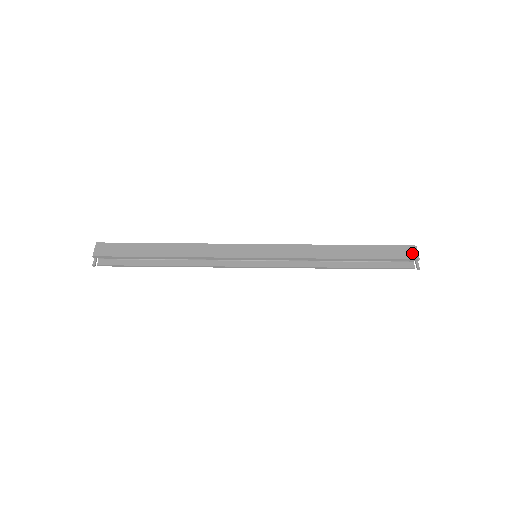
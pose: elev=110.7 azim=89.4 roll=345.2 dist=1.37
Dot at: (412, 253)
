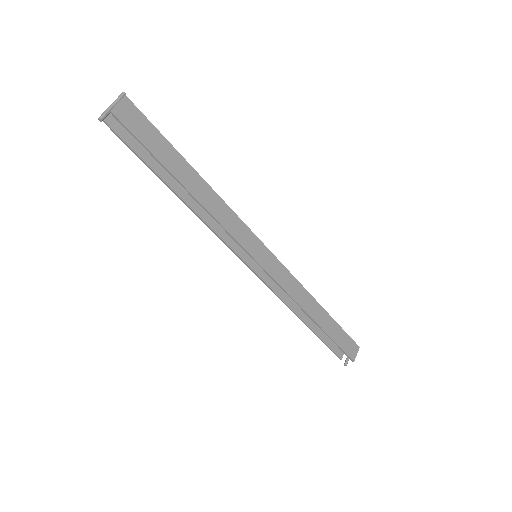
Dot at: (354, 352)
